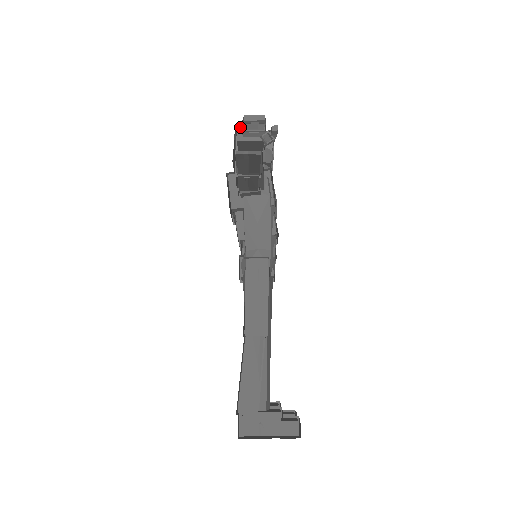
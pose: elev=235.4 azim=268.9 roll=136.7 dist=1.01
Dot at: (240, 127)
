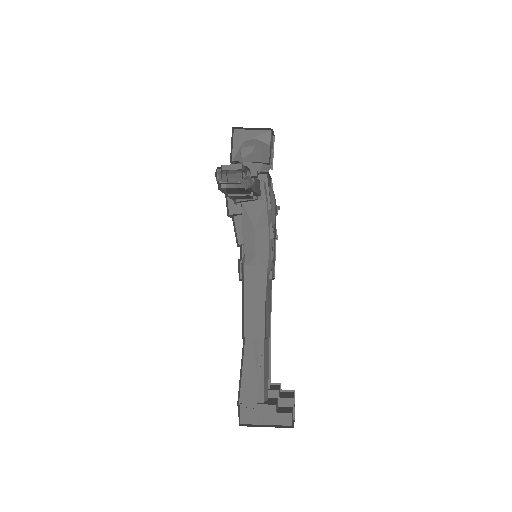
Dot at: (219, 176)
